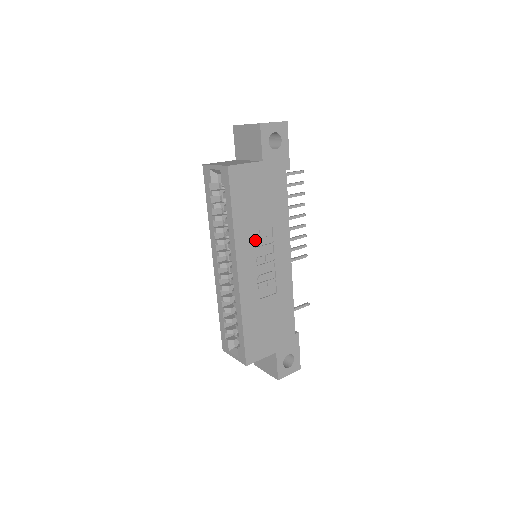
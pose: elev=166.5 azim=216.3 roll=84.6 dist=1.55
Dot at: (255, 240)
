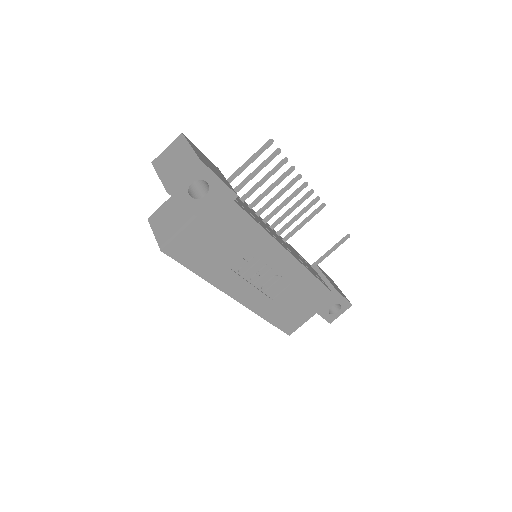
Dot at: (238, 271)
